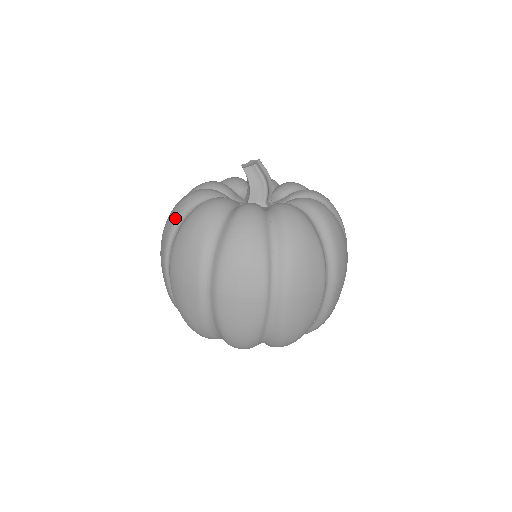
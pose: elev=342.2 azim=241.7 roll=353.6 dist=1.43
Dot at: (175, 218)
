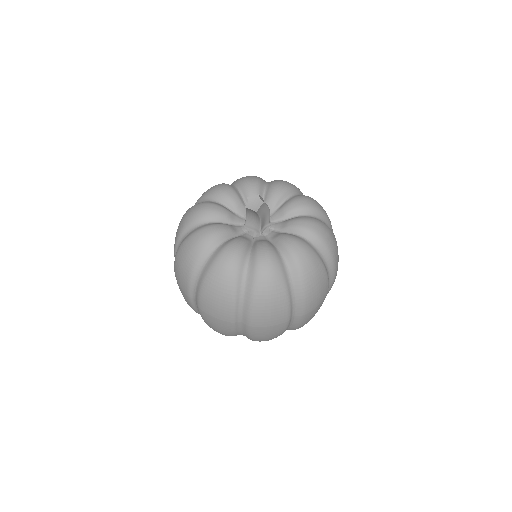
Dot at: (233, 289)
